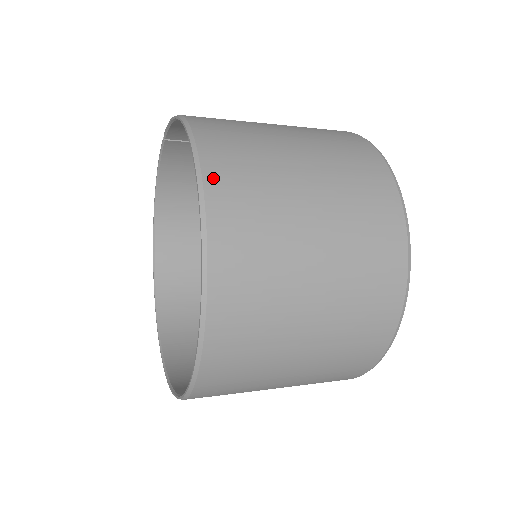
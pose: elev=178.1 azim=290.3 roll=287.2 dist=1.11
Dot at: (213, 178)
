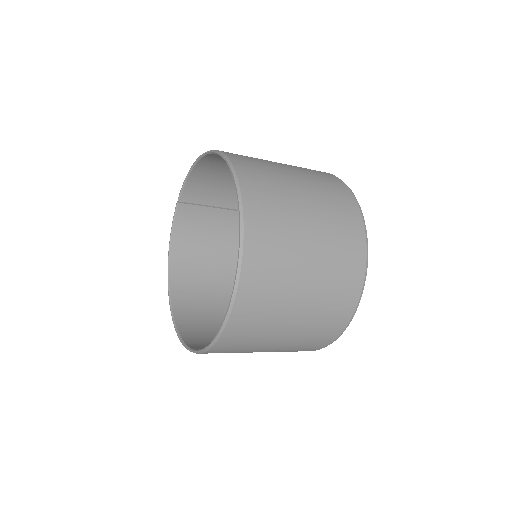
Dot at: (230, 155)
